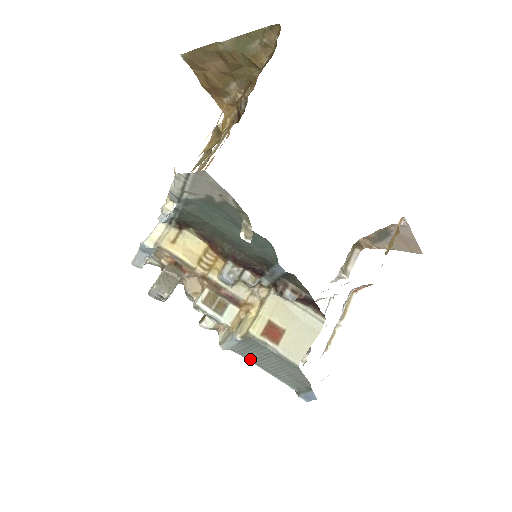
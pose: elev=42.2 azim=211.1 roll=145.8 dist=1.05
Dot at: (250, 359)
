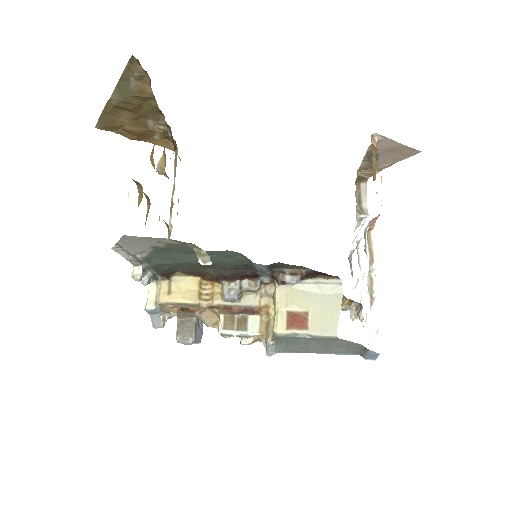
Dot at: (298, 351)
